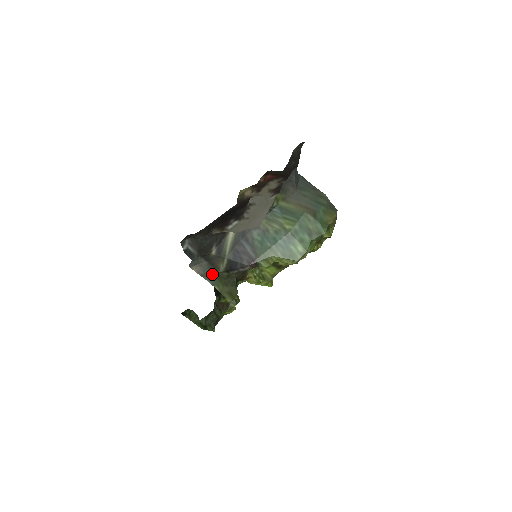
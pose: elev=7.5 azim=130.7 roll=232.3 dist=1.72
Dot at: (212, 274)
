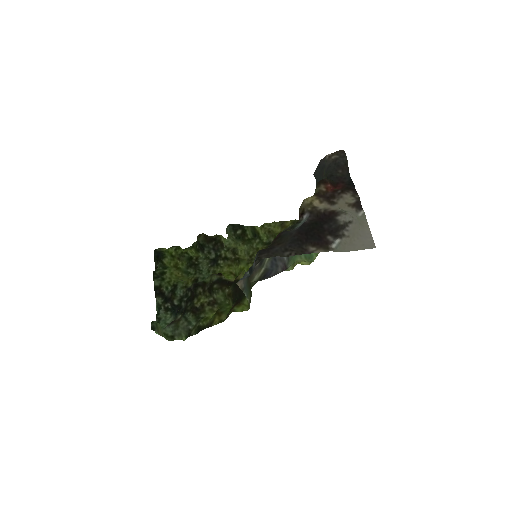
Dot at: (248, 286)
